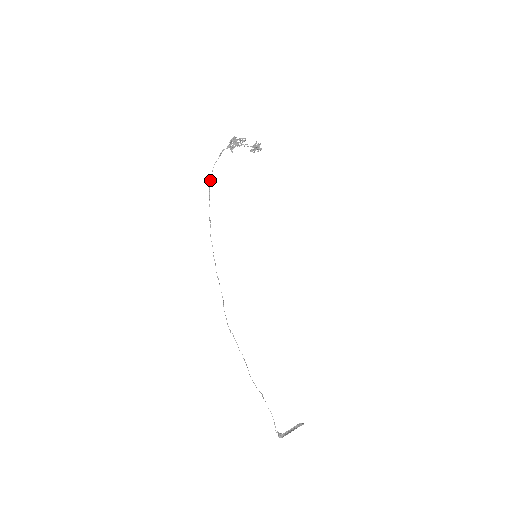
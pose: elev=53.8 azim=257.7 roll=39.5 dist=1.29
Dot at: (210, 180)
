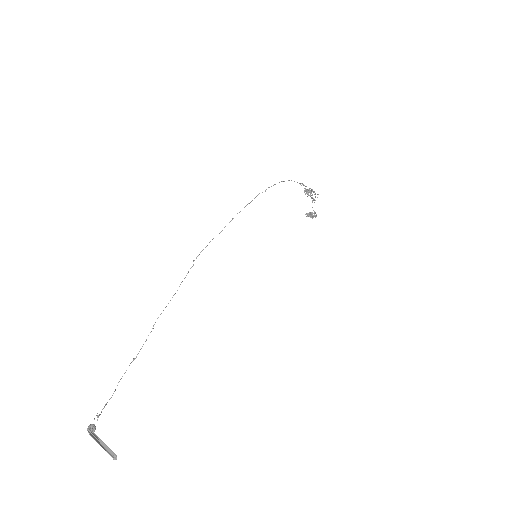
Dot at: occluded
